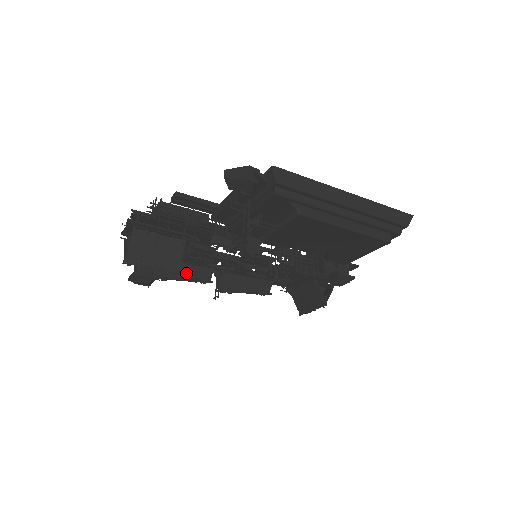
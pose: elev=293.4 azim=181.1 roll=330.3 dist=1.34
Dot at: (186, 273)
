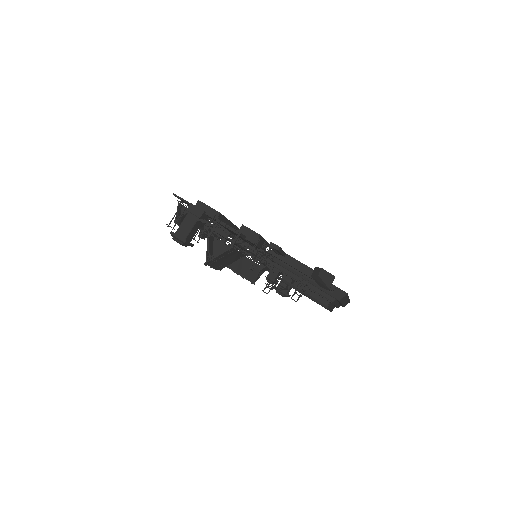
Dot at: occluded
